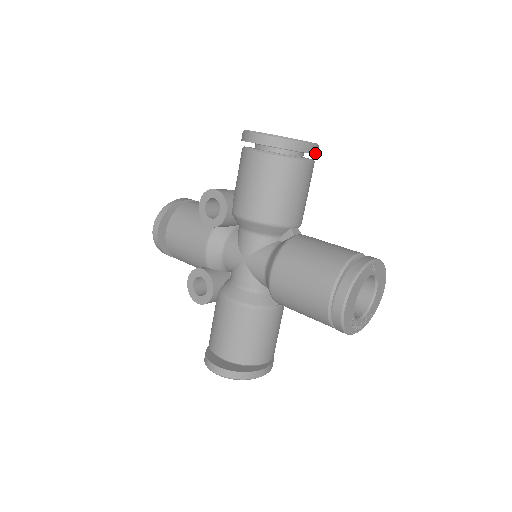
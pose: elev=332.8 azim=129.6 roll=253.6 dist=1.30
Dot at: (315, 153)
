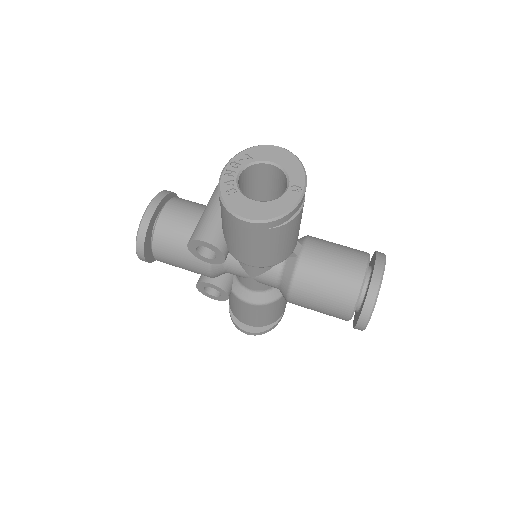
Dot at: occluded
